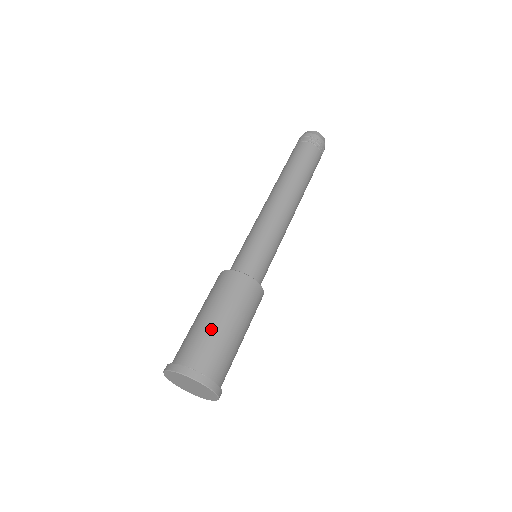
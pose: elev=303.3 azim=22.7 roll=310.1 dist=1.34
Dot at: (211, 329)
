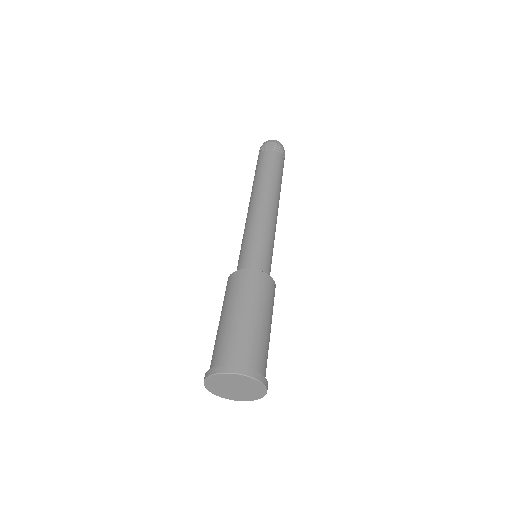
Dot at: (233, 325)
